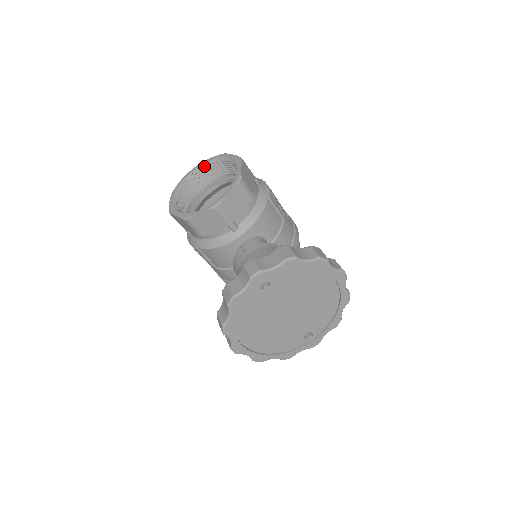
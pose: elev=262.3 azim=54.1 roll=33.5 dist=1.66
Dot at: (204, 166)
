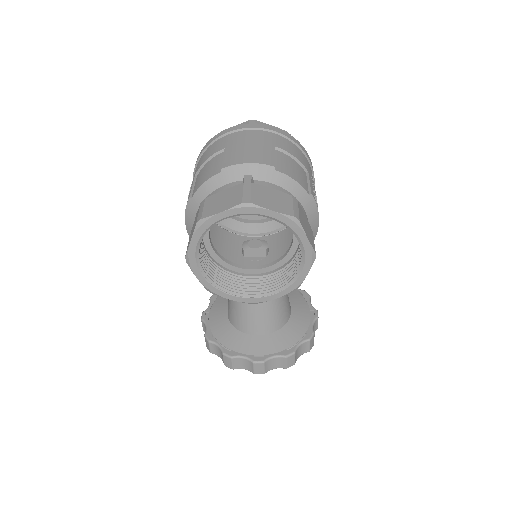
Dot at: (261, 214)
